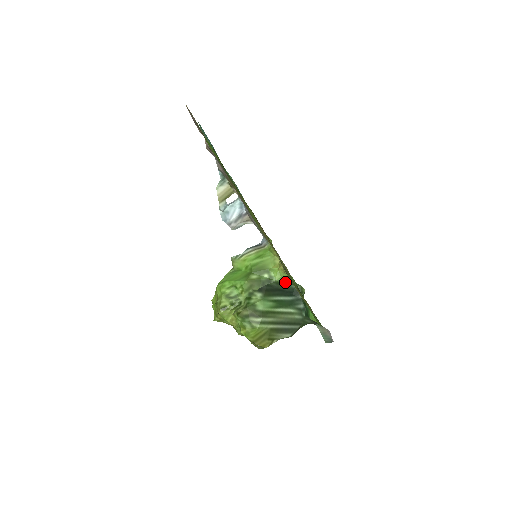
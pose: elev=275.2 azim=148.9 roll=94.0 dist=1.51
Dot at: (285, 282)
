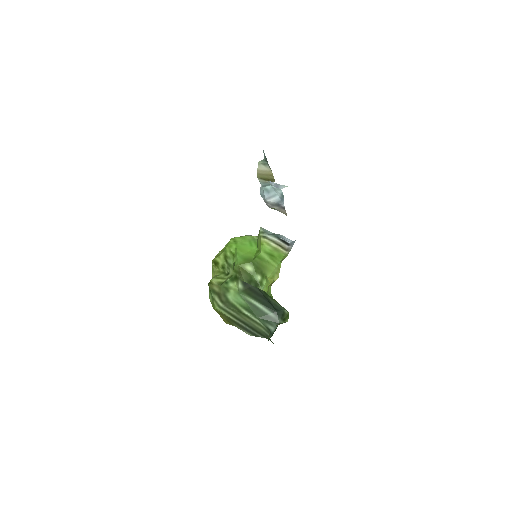
Dot at: occluded
